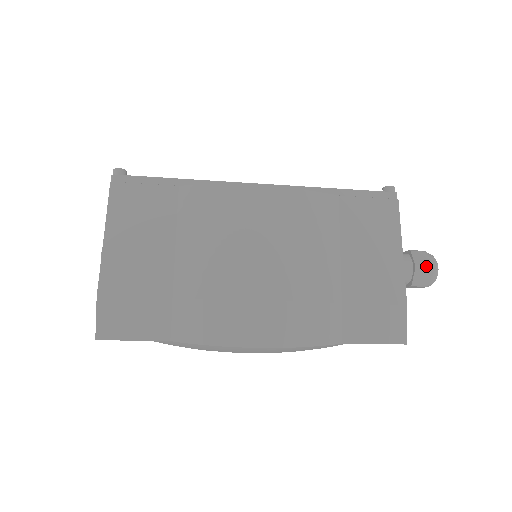
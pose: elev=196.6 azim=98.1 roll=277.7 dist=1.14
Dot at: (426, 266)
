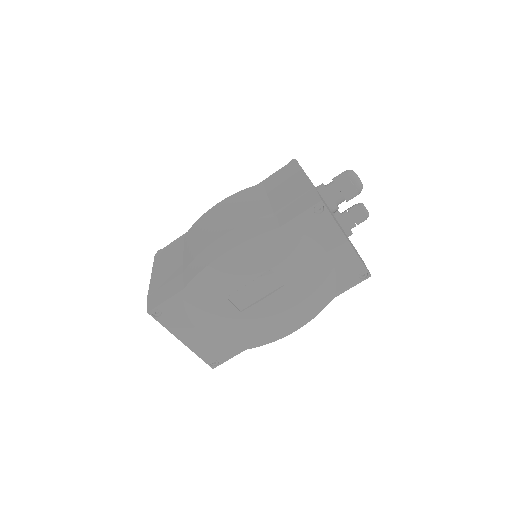
Dot at: (340, 174)
